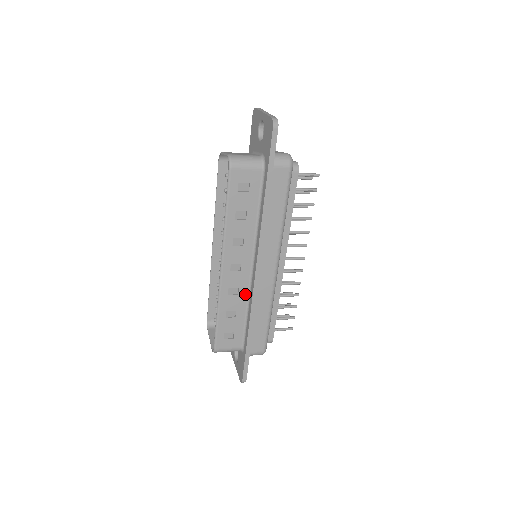
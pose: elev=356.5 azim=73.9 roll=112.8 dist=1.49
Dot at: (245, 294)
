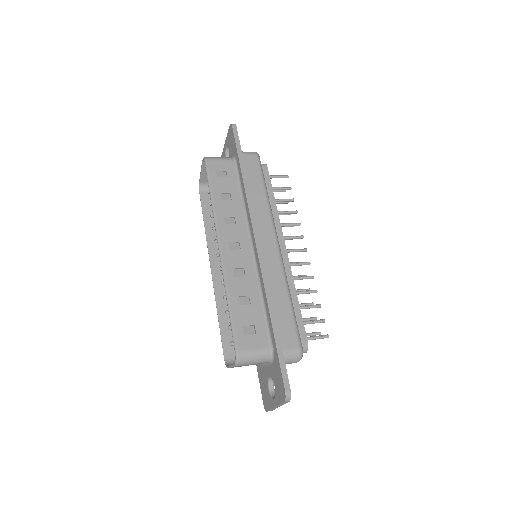
Dot at: (253, 275)
